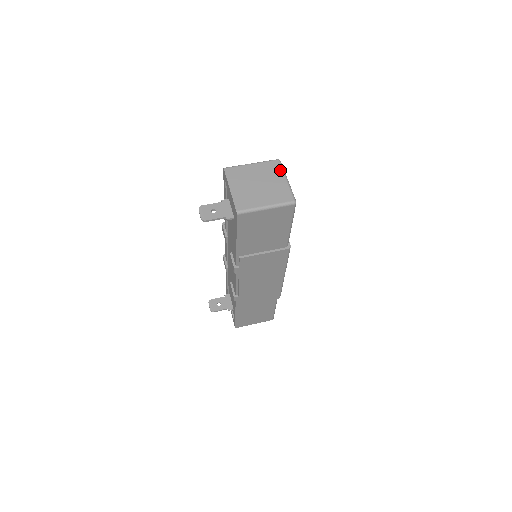
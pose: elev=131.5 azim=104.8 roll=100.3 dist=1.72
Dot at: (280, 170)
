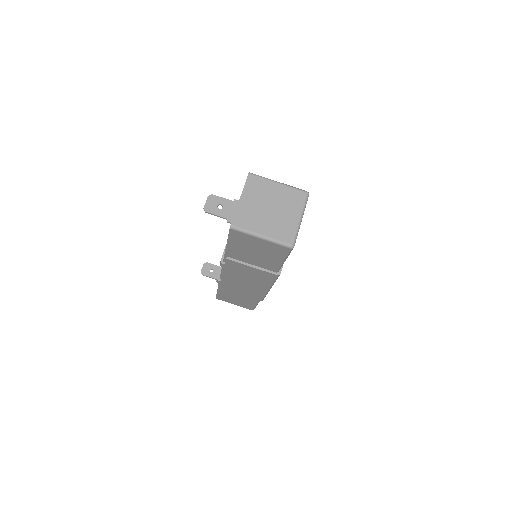
Dot at: (301, 205)
